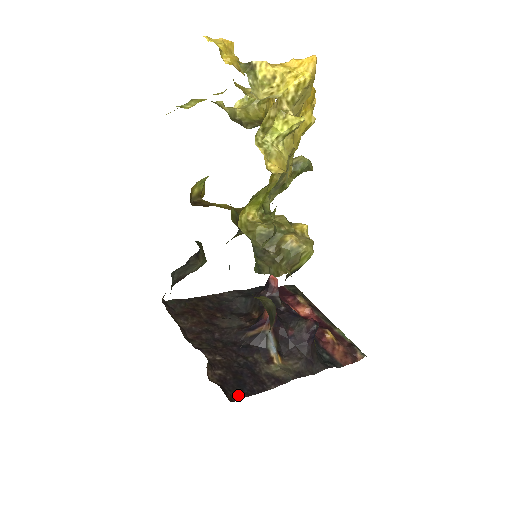
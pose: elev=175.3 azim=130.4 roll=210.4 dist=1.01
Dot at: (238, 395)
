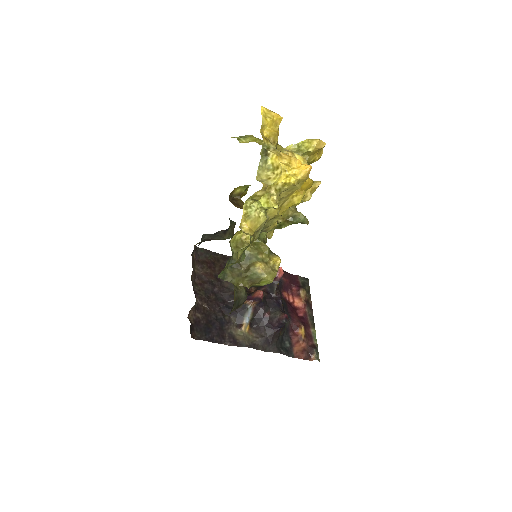
Dot at: (200, 337)
